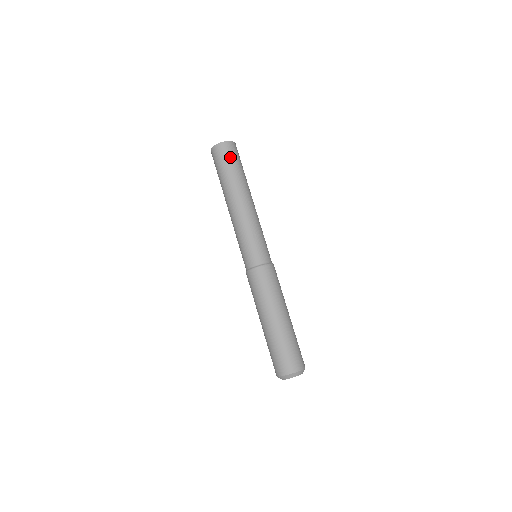
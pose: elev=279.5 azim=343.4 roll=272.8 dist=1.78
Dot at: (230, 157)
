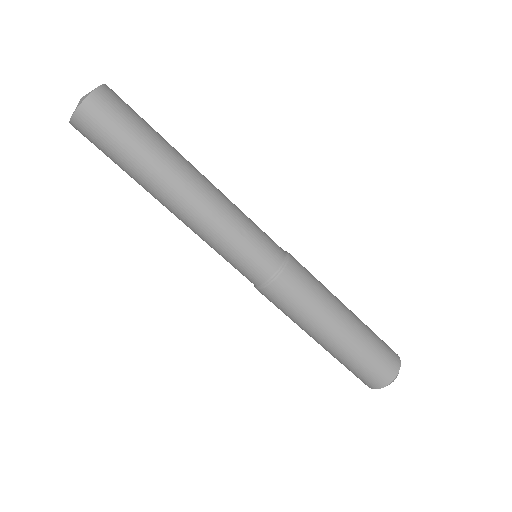
Dot at: (119, 121)
